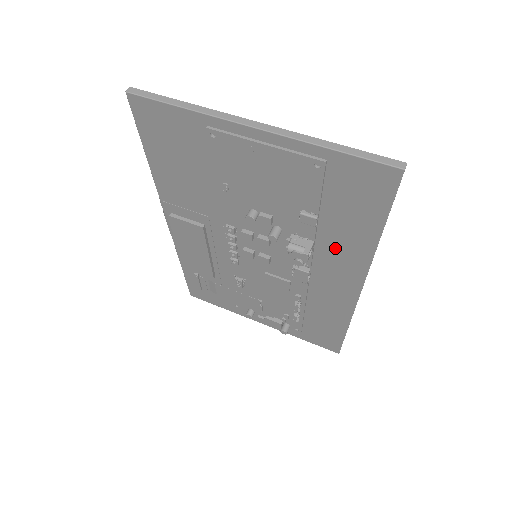
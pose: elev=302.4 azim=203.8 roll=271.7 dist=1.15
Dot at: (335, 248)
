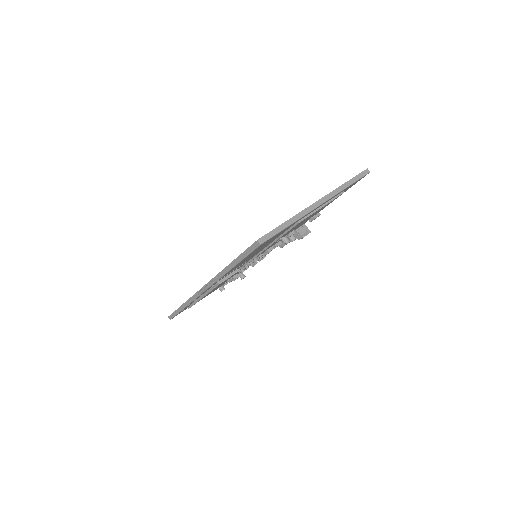
Dot at: occluded
